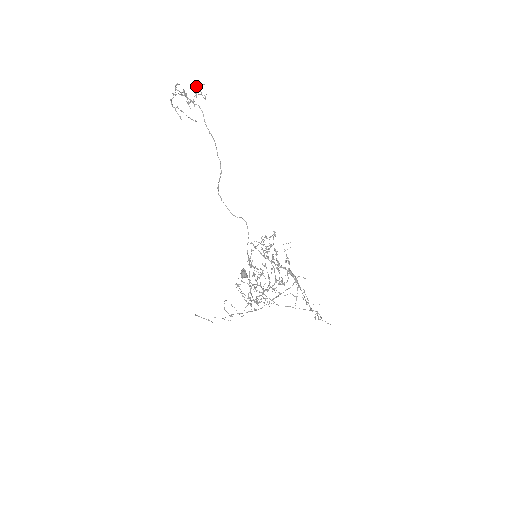
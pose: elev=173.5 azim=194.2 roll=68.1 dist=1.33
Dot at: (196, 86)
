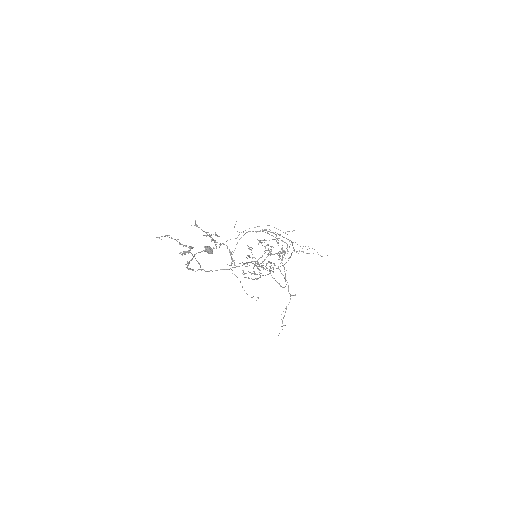
Dot at: occluded
